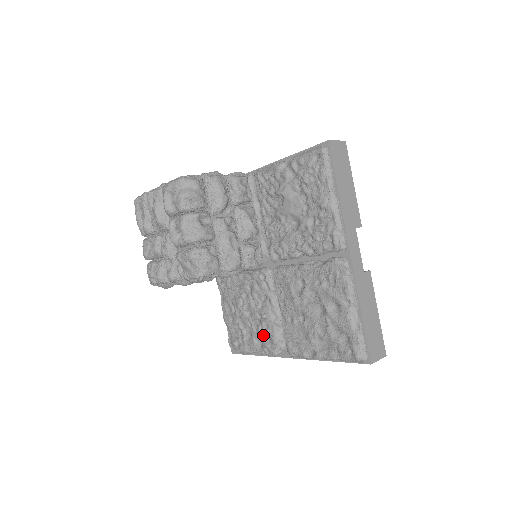
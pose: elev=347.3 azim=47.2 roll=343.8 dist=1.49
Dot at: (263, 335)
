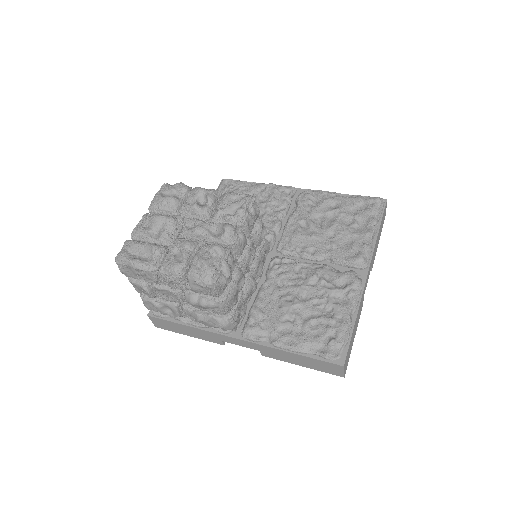
Dot at: (334, 287)
